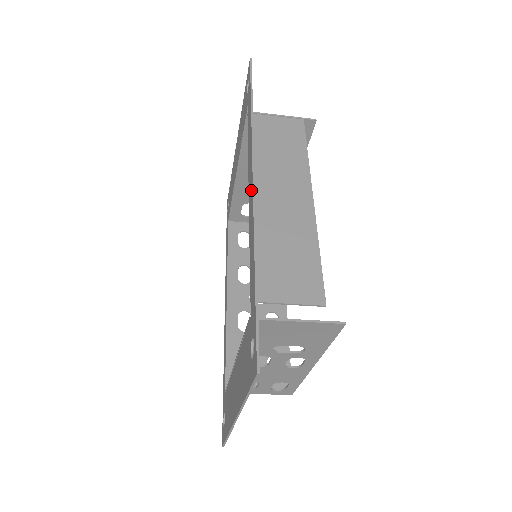
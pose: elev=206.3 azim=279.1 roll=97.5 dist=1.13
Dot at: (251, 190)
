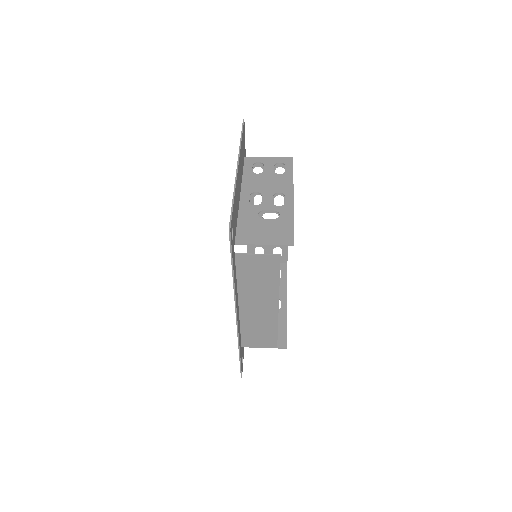
Dot at: occluded
